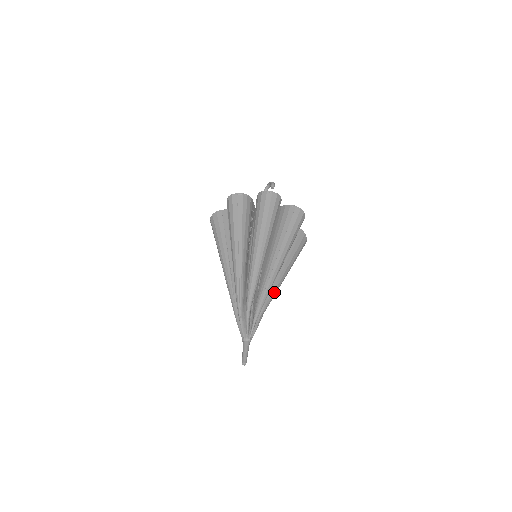
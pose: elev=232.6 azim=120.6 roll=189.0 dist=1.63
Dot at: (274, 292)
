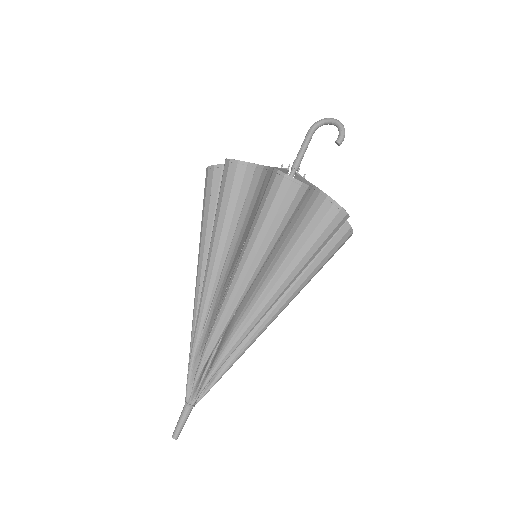
Dot at: occluded
